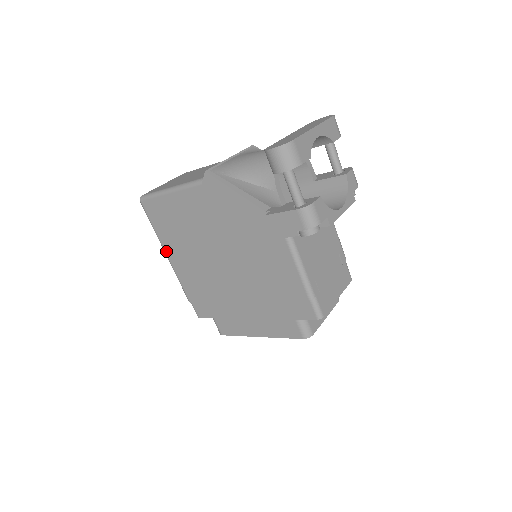
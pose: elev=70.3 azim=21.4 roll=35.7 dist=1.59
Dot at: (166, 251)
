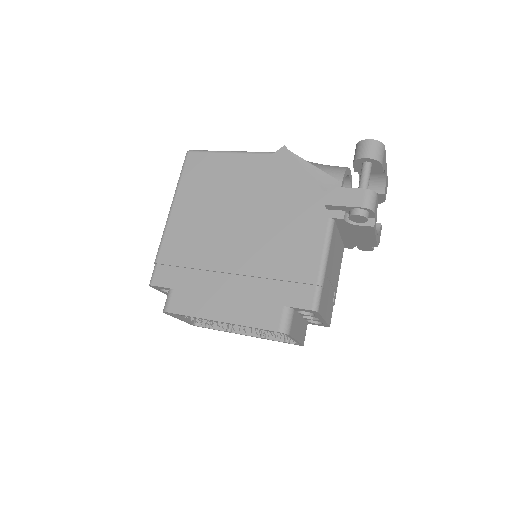
Dot at: (175, 203)
